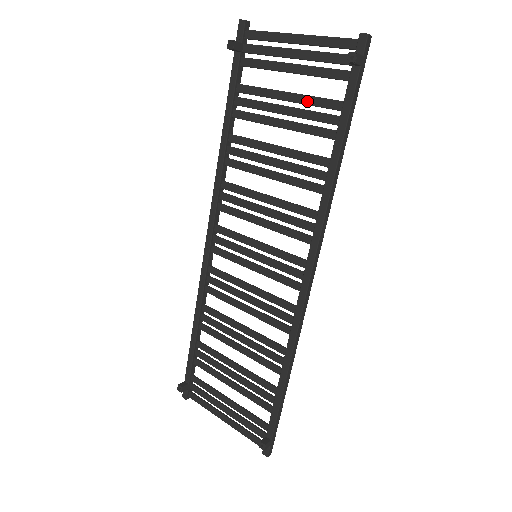
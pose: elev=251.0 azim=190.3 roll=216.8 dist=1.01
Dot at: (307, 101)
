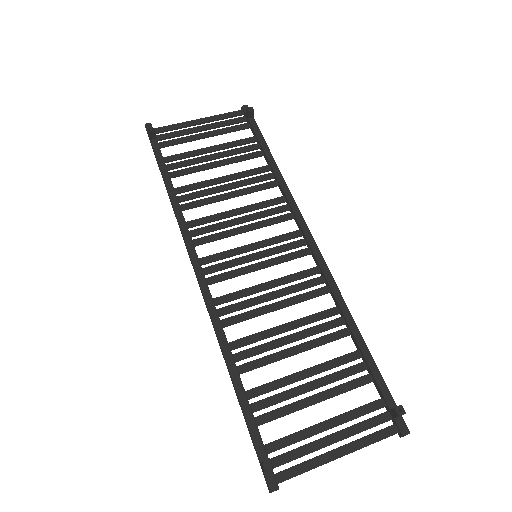
Dot at: (229, 145)
